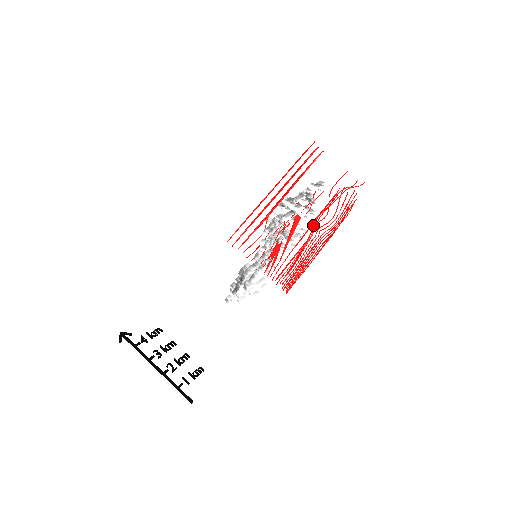
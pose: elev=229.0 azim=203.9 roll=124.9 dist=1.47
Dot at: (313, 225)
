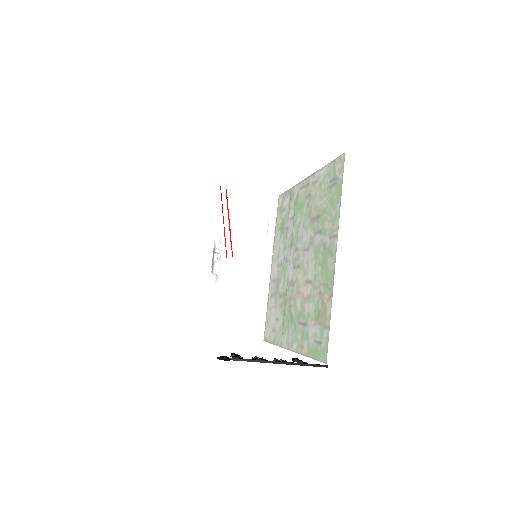
Dot at: occluded
